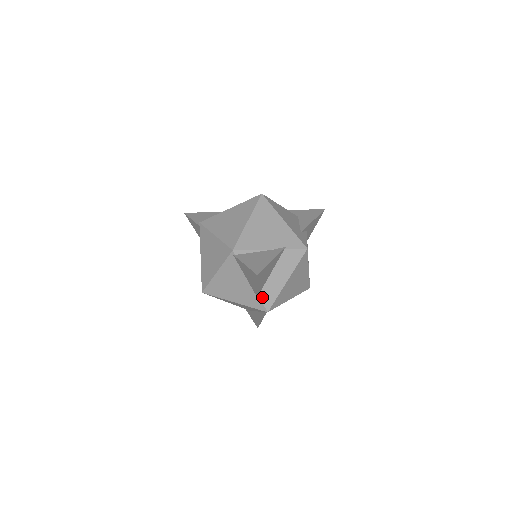
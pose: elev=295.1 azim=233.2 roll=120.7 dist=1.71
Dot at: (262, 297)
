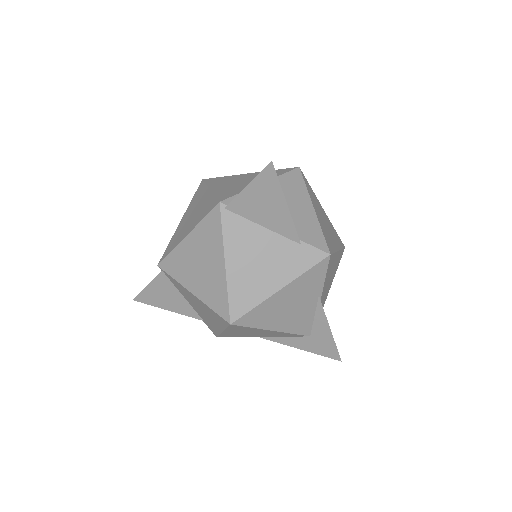
Dot at: (306, 240)
